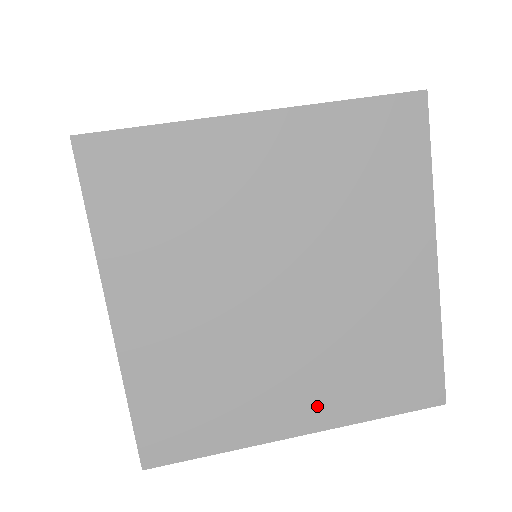
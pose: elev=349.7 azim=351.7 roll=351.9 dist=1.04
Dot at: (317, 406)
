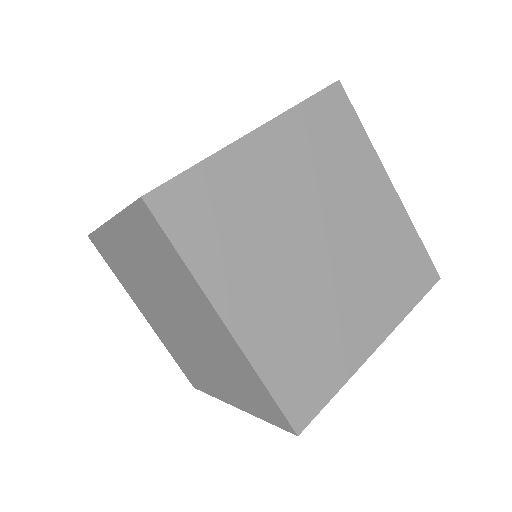
Dot at: (155, 326)
